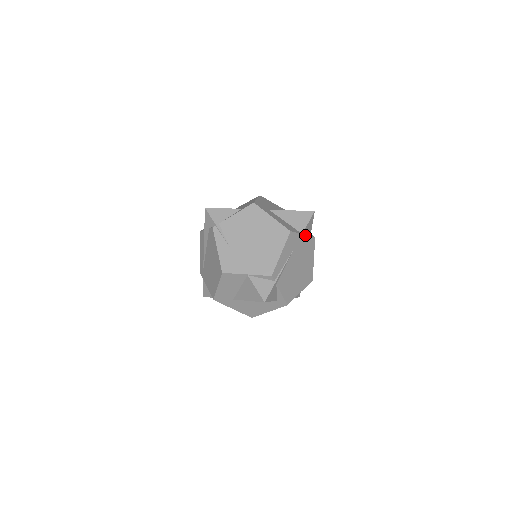
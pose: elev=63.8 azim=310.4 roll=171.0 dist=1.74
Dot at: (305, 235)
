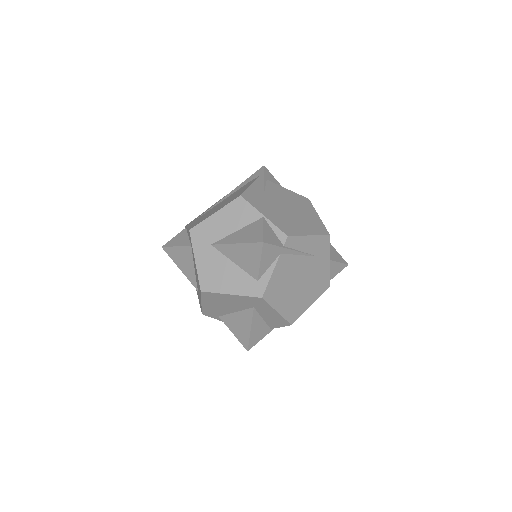
Dot at: (329, 266)
